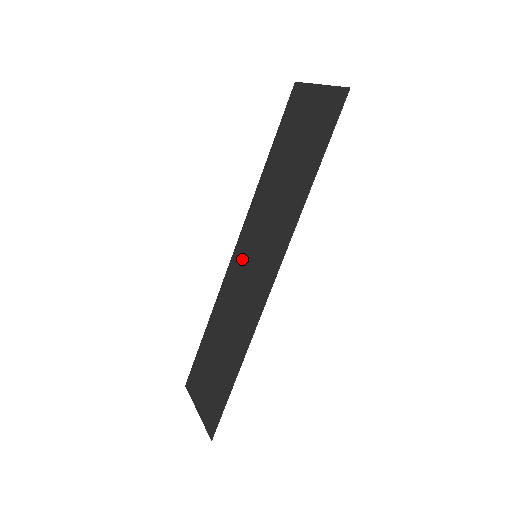
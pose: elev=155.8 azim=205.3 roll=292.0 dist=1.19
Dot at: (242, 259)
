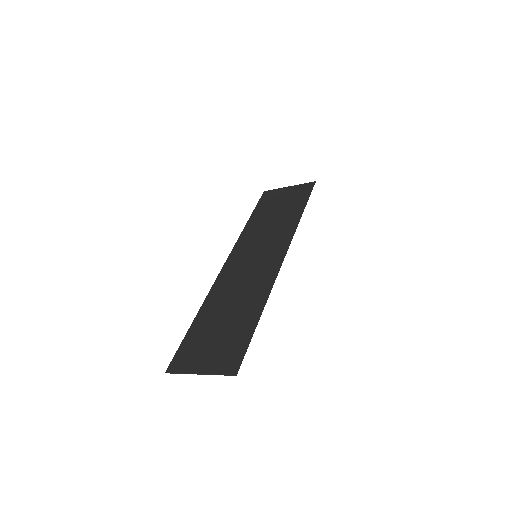
Dot at: (238, 263)
